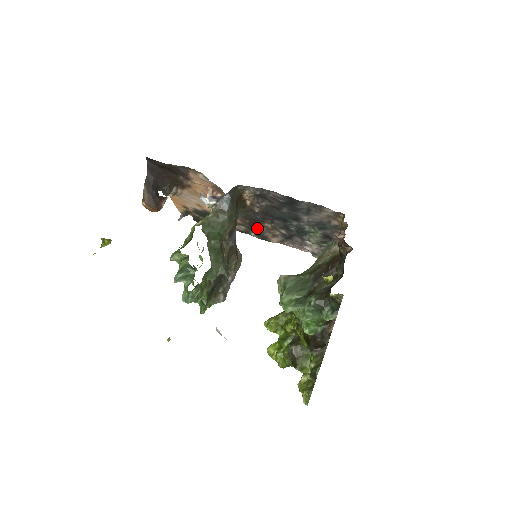
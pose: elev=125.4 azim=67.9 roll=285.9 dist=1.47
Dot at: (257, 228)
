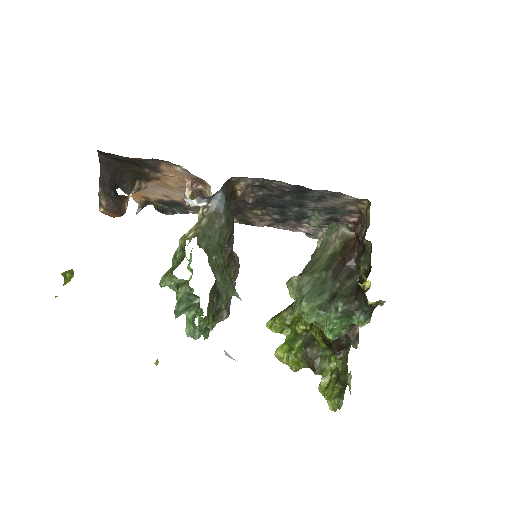
Dot at: (242, 214)
